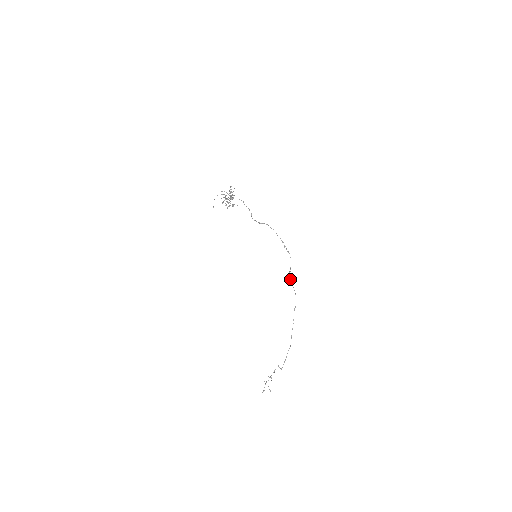
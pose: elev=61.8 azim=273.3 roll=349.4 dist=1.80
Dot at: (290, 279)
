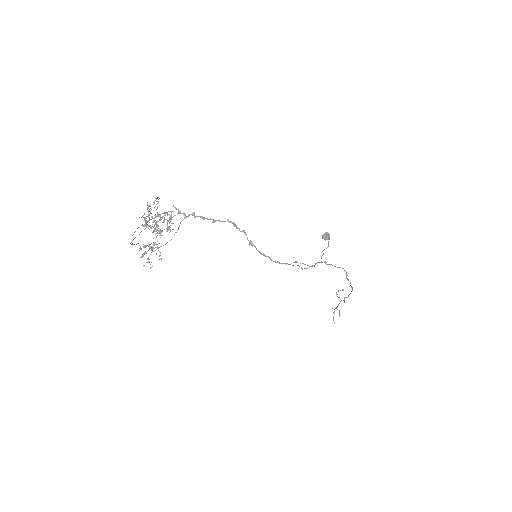
Dot at: (327, 238)
